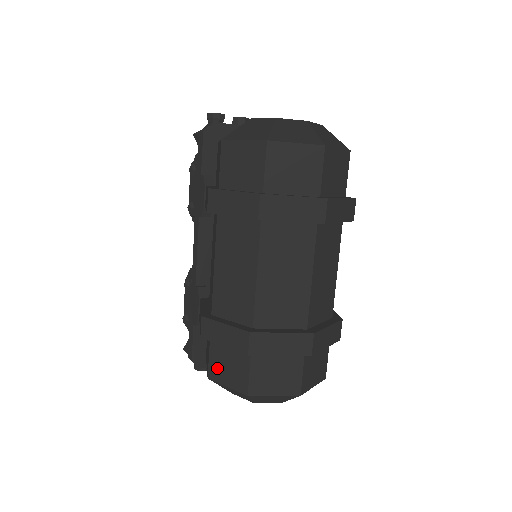
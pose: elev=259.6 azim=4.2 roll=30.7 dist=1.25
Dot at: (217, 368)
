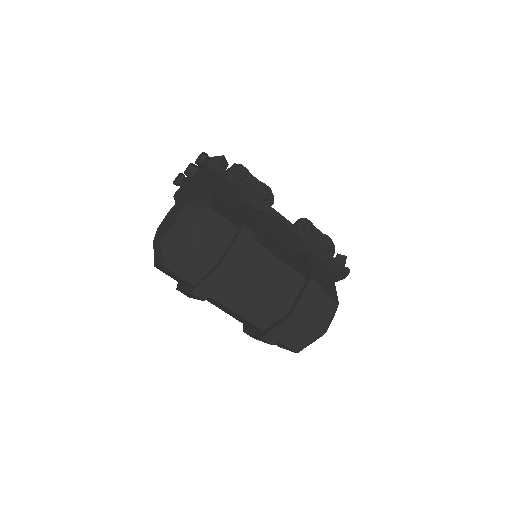
Dot at: occluded
